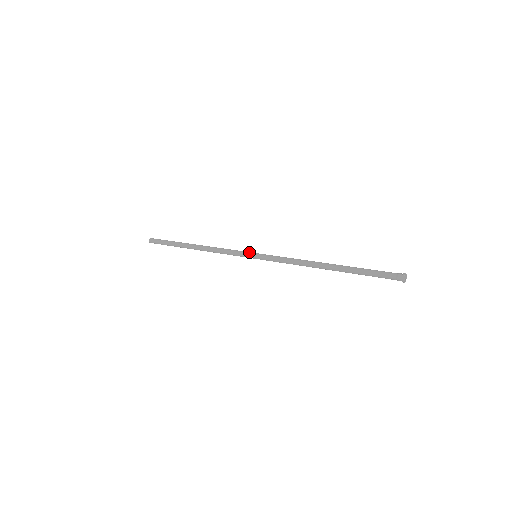
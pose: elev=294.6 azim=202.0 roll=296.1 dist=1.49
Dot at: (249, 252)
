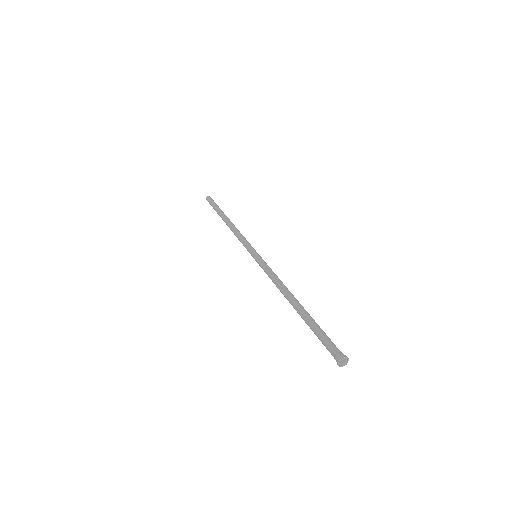
Dot at: (252, 249)
